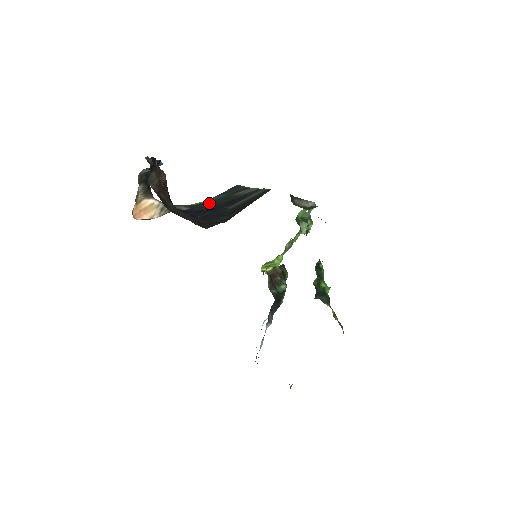
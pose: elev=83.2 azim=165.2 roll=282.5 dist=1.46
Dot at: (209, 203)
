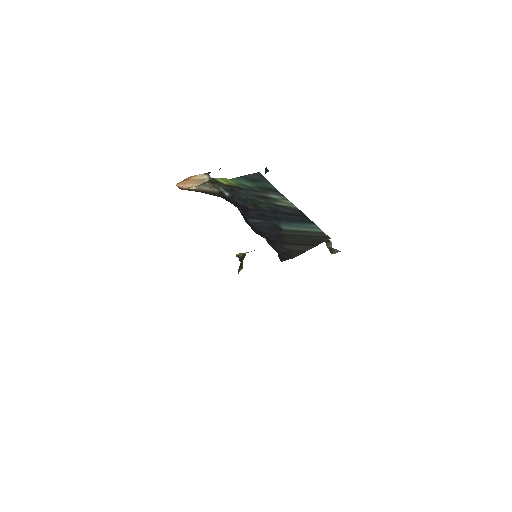
Dot at: (244, 192)
